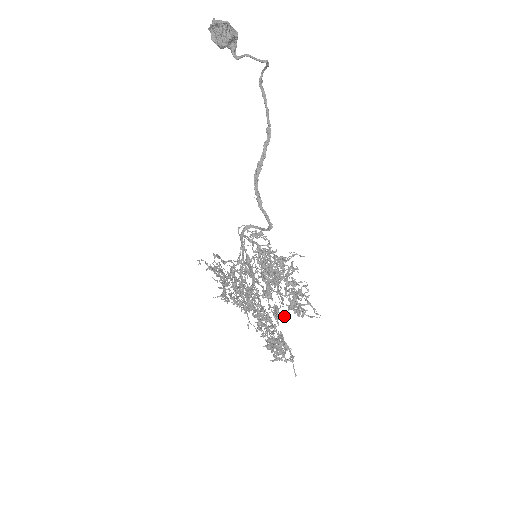
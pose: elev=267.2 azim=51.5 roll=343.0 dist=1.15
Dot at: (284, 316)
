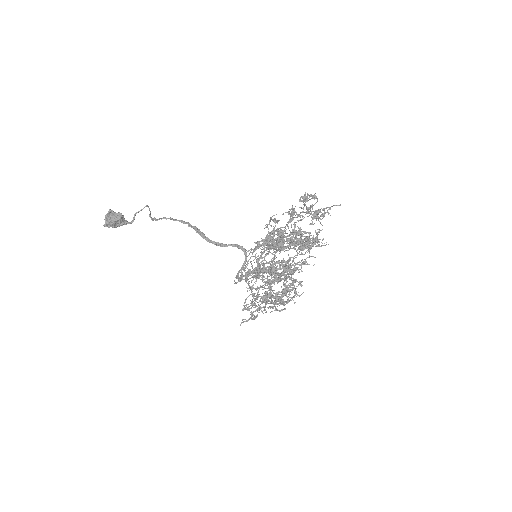
Dot at: occluded
